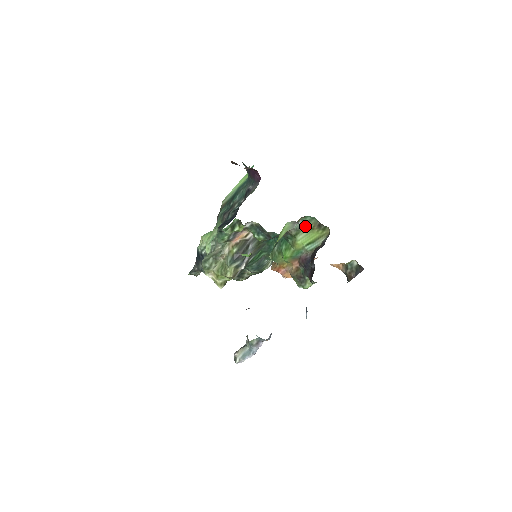
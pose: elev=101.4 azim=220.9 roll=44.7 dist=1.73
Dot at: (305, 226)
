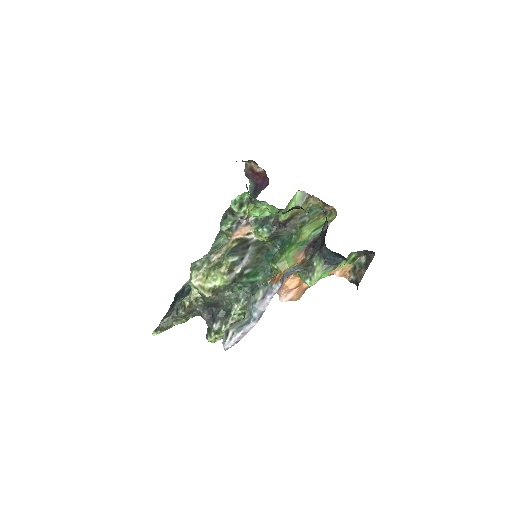
Dot at: (310, 219)
